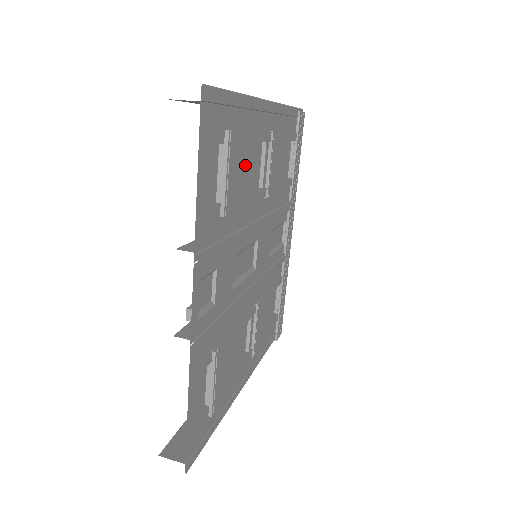
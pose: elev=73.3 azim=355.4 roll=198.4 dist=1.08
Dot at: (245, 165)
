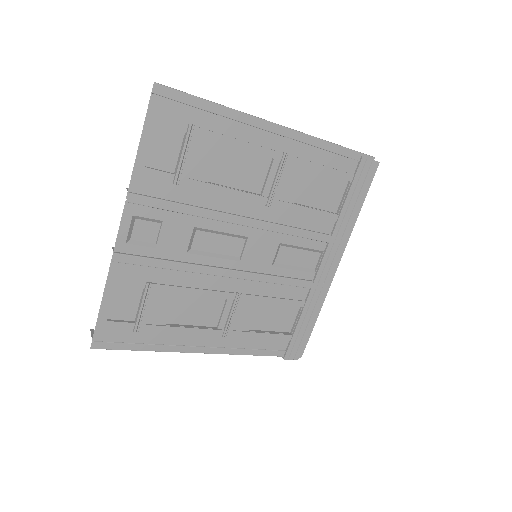
Dot at: (233, 165)
